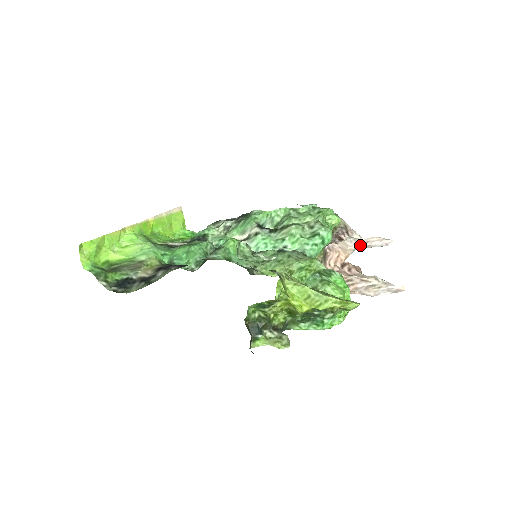
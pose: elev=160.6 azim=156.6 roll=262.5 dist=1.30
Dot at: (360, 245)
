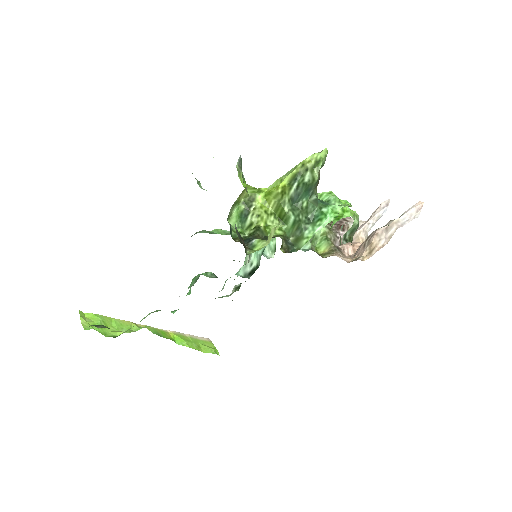
Dot at: (366, 223)
